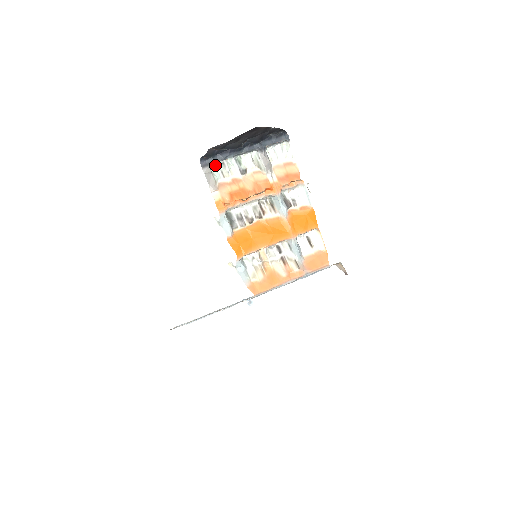
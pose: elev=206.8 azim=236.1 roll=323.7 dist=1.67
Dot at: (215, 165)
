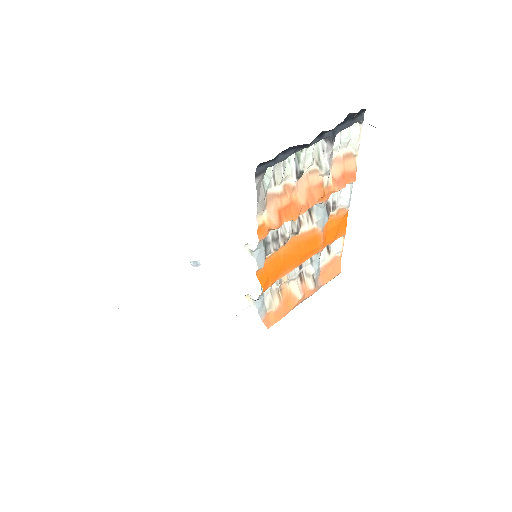
Dot at: occluded
